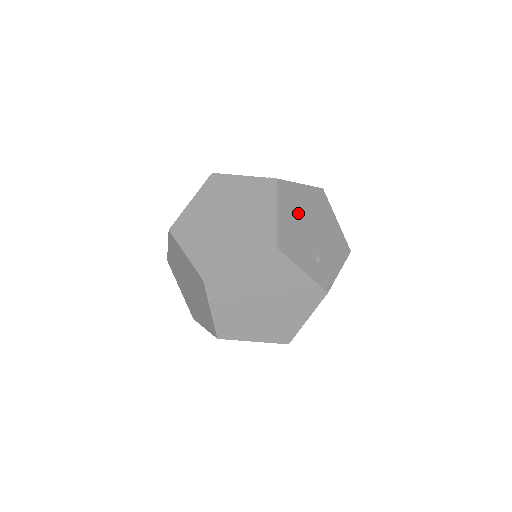
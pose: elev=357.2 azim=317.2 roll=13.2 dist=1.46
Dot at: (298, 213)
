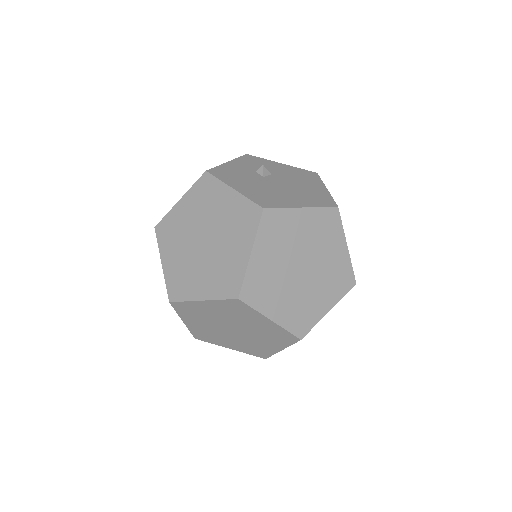
Dot at: occluded
